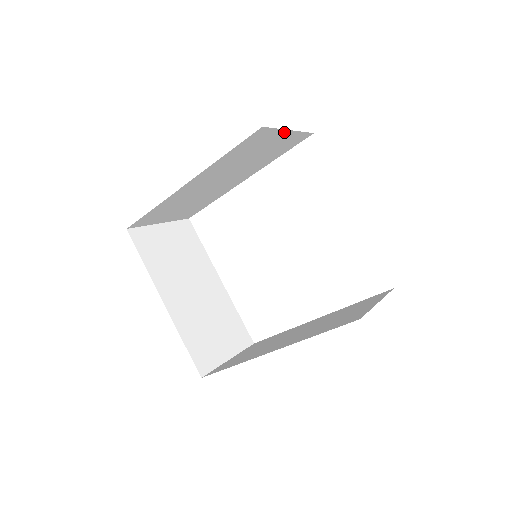
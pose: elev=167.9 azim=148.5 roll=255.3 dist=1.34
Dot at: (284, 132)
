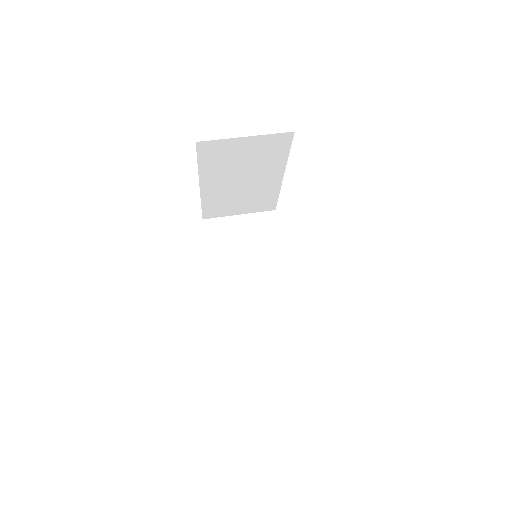
Dot at: occluded
